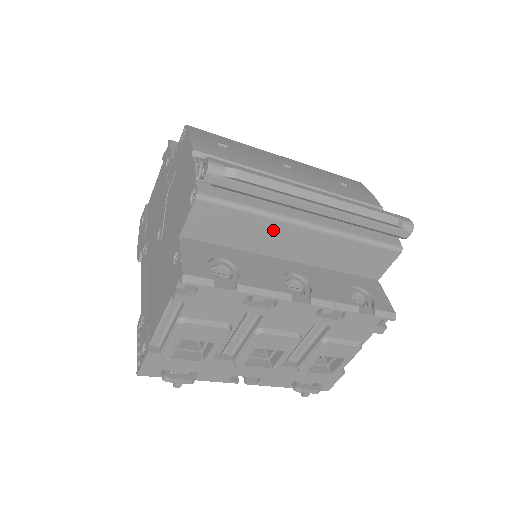
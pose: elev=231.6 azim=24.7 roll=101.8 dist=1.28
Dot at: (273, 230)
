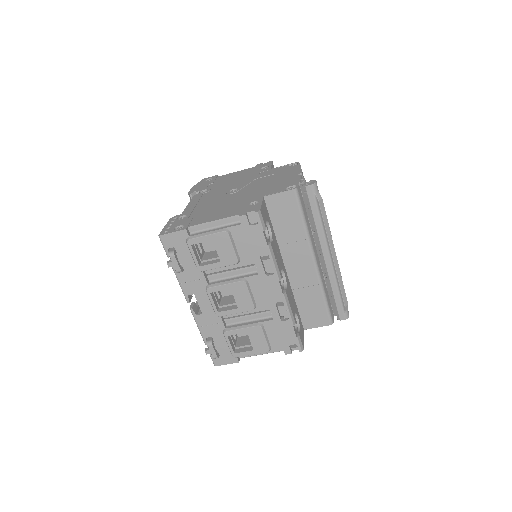
Dot at: (300, 243)
